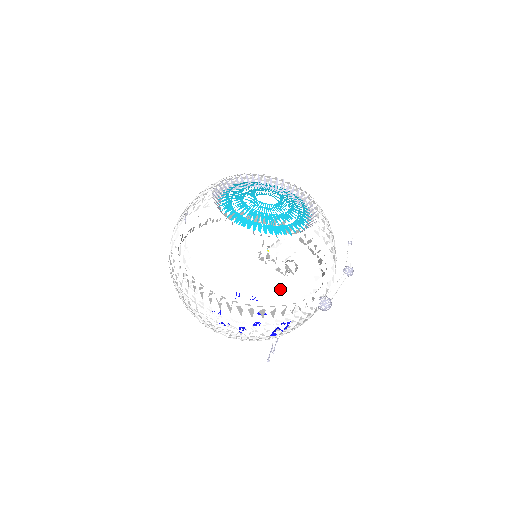
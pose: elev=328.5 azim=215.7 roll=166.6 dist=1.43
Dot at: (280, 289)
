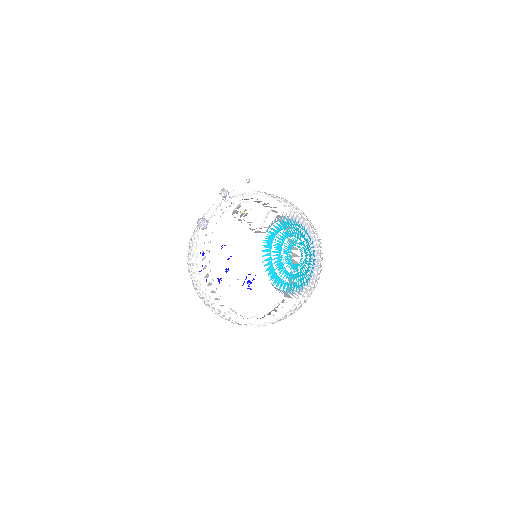
Dot at: occluded
